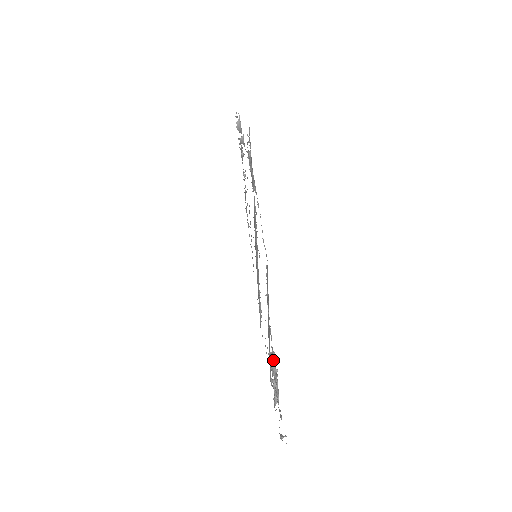
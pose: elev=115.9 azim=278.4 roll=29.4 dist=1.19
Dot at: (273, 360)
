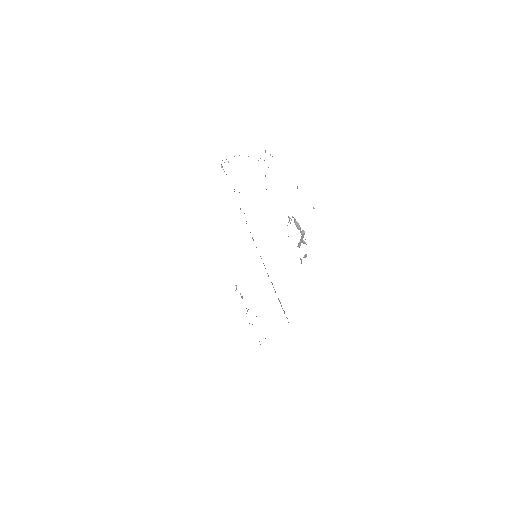
Dot at: occluded
